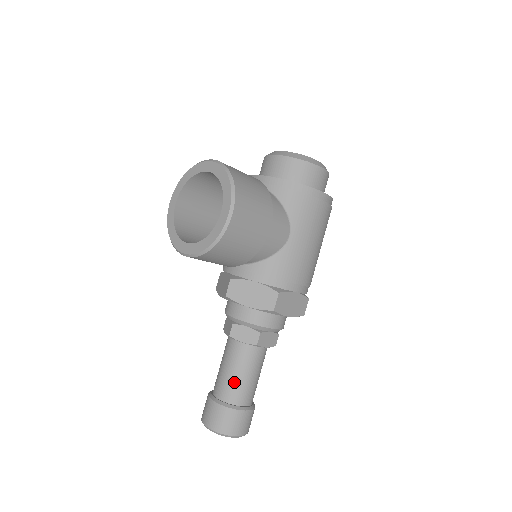
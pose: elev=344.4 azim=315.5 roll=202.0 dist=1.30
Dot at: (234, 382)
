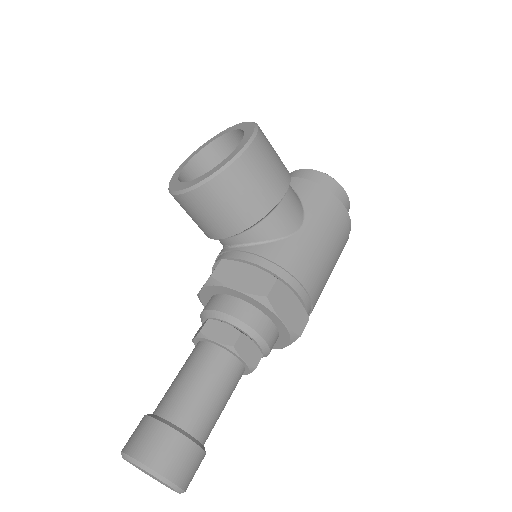
Dot at: (188, 394)
